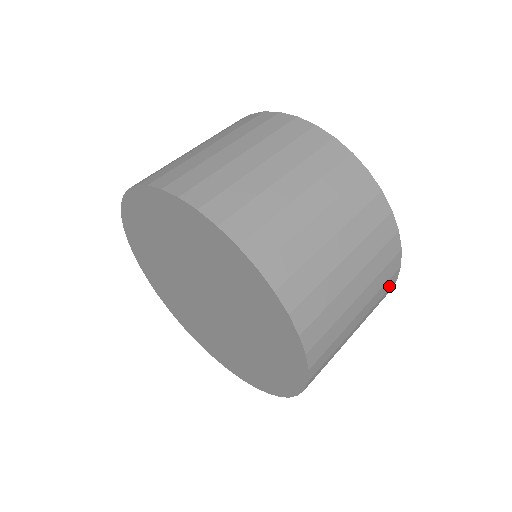
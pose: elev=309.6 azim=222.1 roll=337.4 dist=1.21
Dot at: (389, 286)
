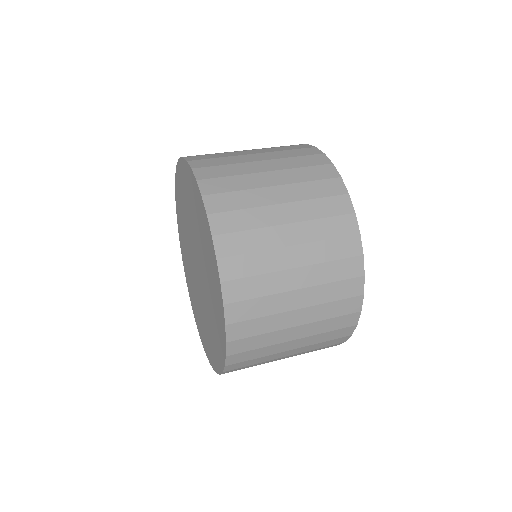
Dot at: (348, 310)
